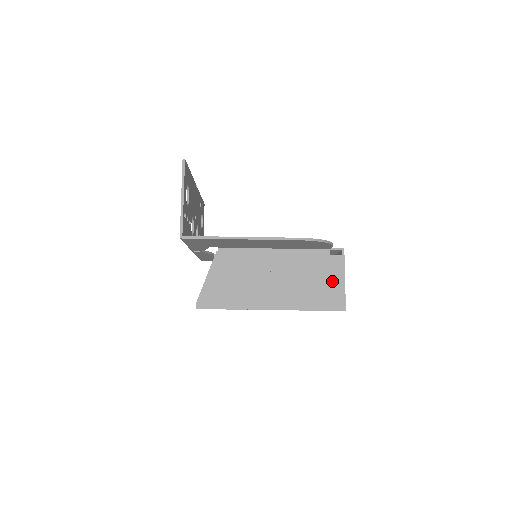
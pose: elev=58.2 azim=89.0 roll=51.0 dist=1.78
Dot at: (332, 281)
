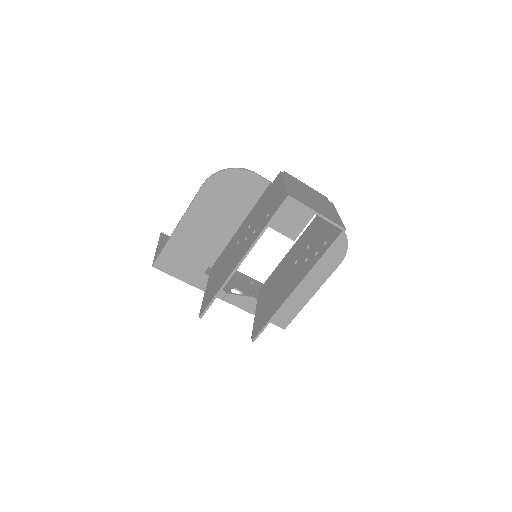
Dot at: (275, 194)
